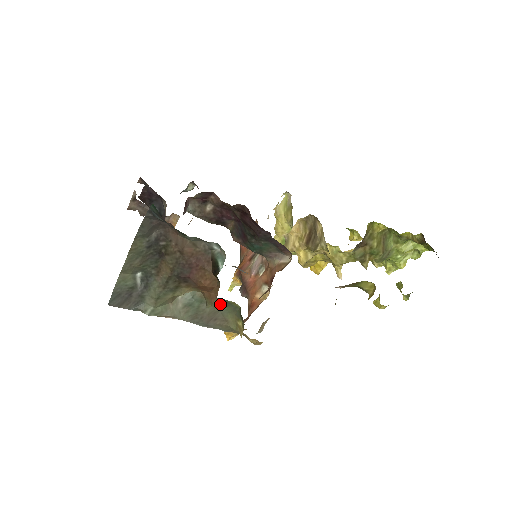
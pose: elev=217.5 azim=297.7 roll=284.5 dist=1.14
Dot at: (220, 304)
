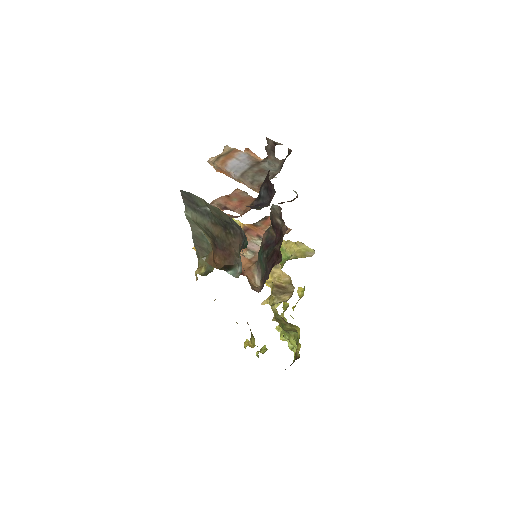
Dot at: occluded
